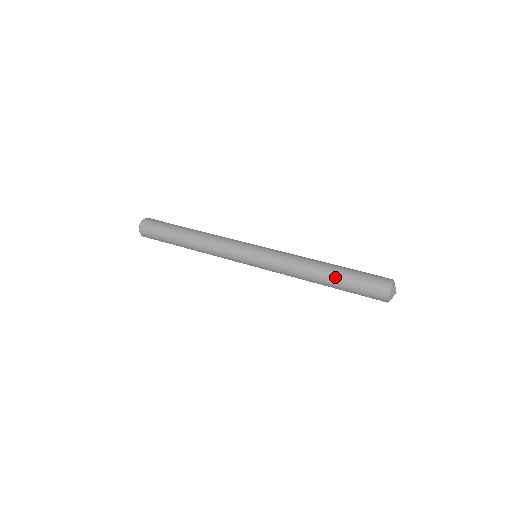
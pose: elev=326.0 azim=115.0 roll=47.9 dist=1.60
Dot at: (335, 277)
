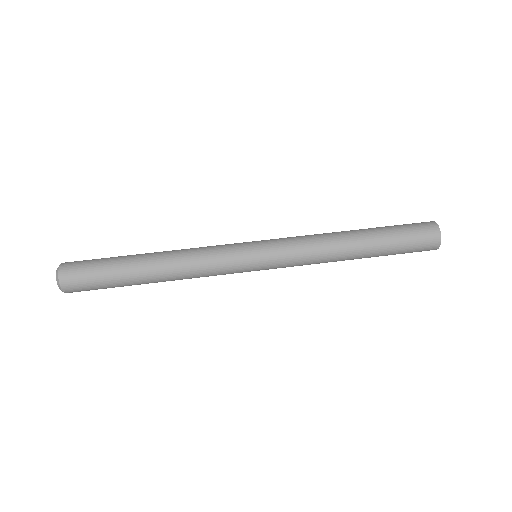
Dot at: occluded
